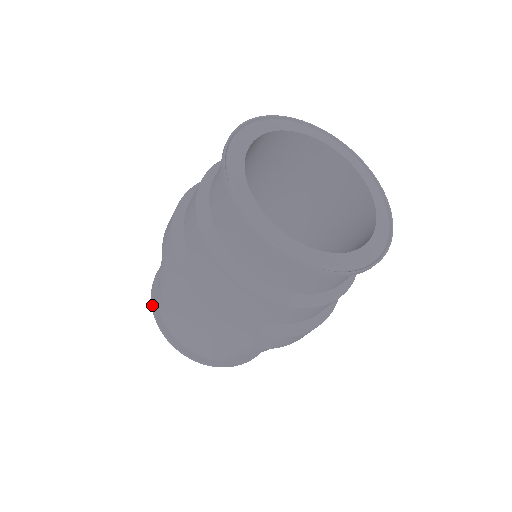
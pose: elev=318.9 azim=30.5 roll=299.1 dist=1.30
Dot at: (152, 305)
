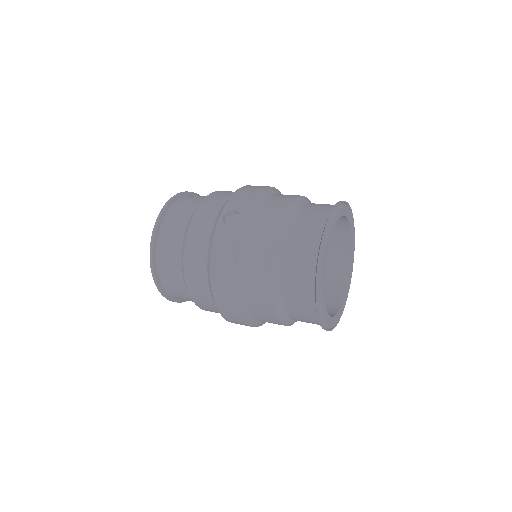
Dot at: (153, 268)
